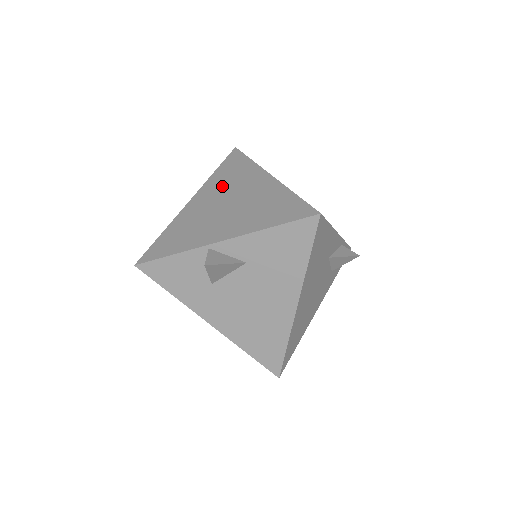
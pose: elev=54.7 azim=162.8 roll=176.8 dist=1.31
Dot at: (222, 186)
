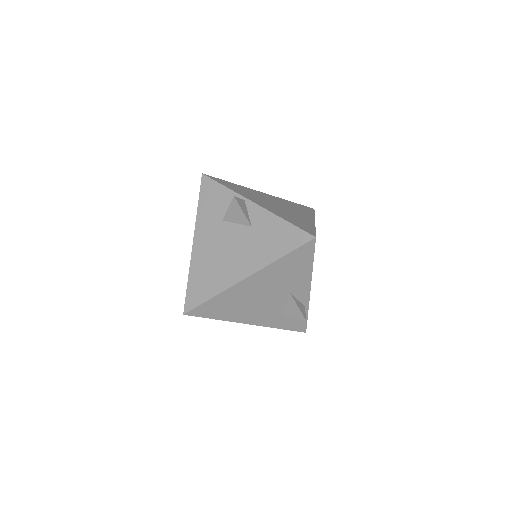
Dot at: (286, 203)
